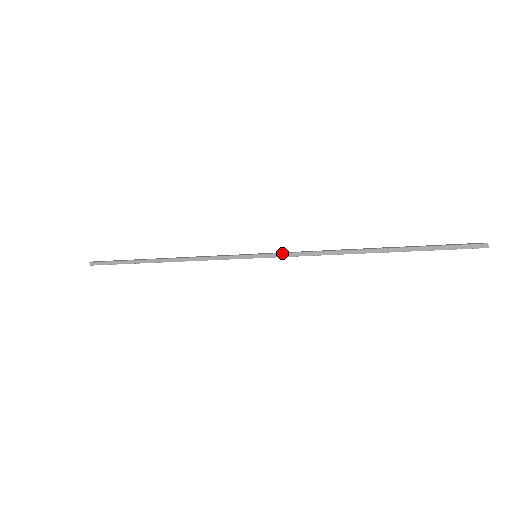
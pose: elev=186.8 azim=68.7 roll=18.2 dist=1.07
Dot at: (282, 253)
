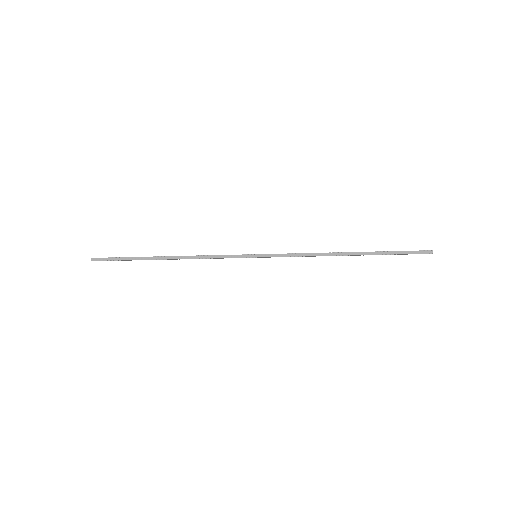
Dot at: (279, 254)
